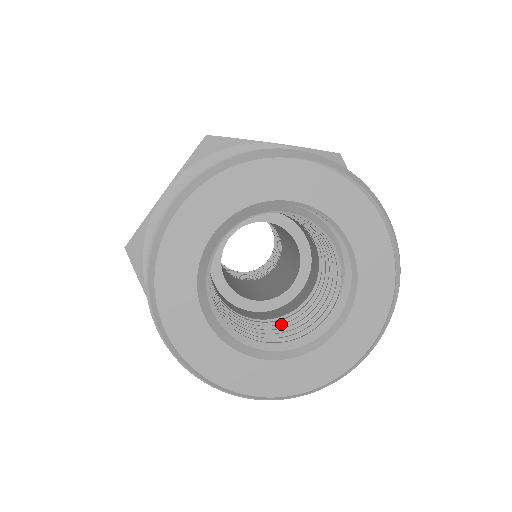
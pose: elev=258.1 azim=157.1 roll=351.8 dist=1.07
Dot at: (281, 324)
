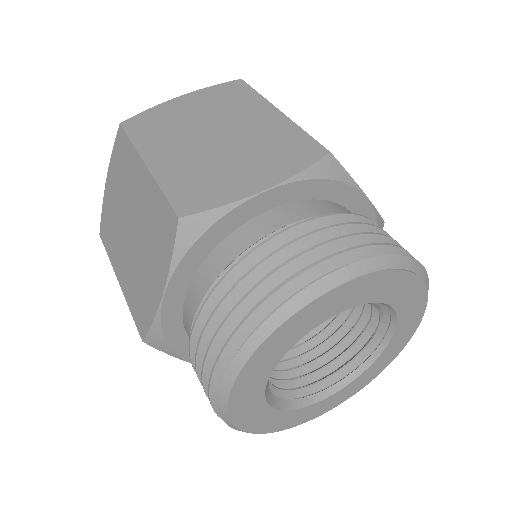
Dot at: (318, 335)
